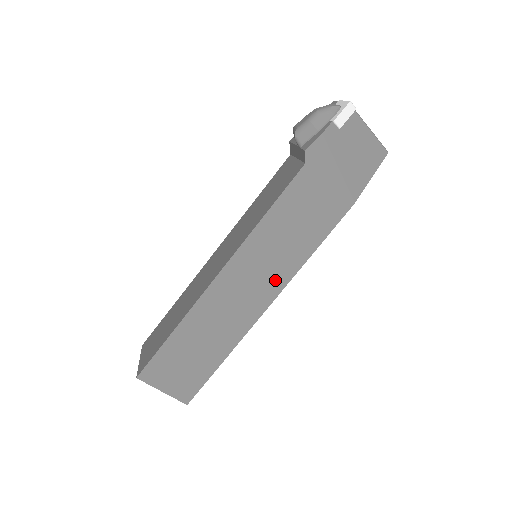
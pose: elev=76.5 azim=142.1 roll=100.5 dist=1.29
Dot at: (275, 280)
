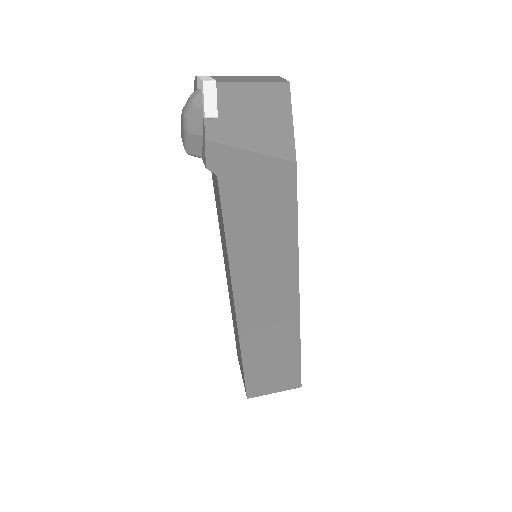
Dot at: (285, 273)
